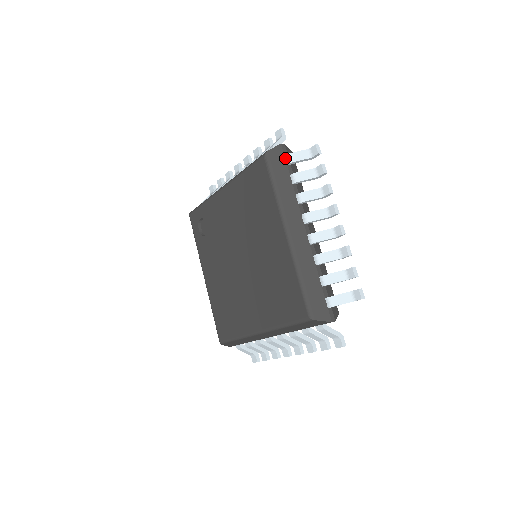
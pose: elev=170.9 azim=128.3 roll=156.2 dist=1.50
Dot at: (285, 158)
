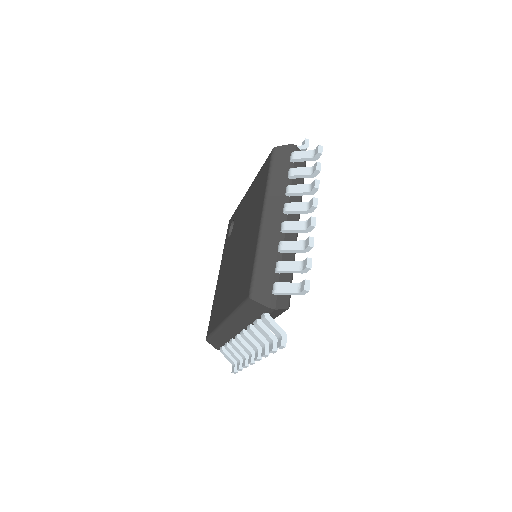
Dot at: (290, 156)
